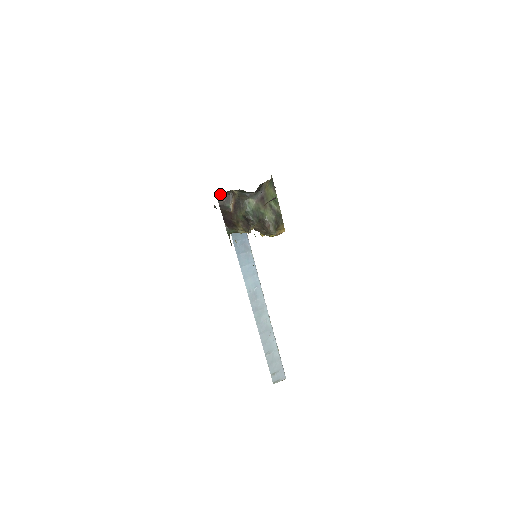
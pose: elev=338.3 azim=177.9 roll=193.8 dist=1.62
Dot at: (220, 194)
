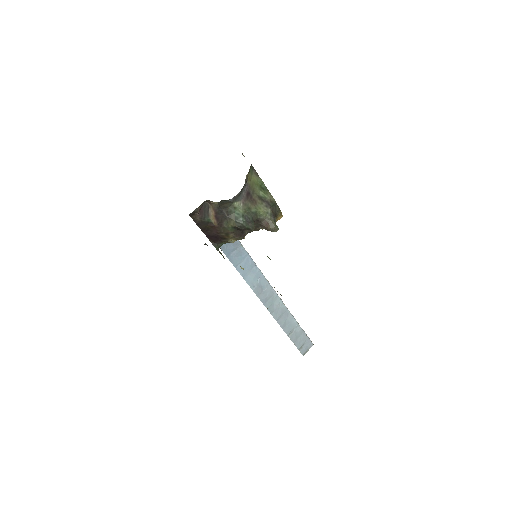
Dot at: occluded
